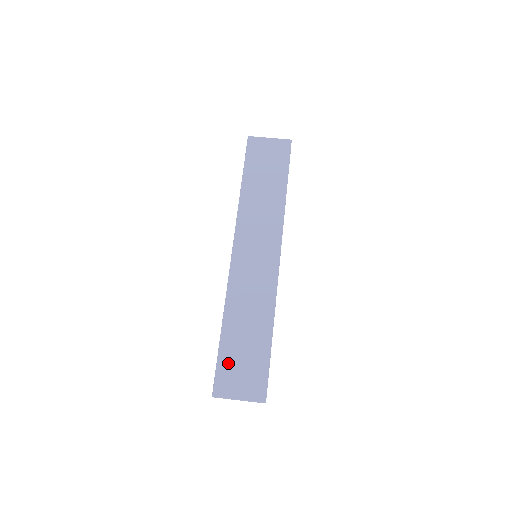
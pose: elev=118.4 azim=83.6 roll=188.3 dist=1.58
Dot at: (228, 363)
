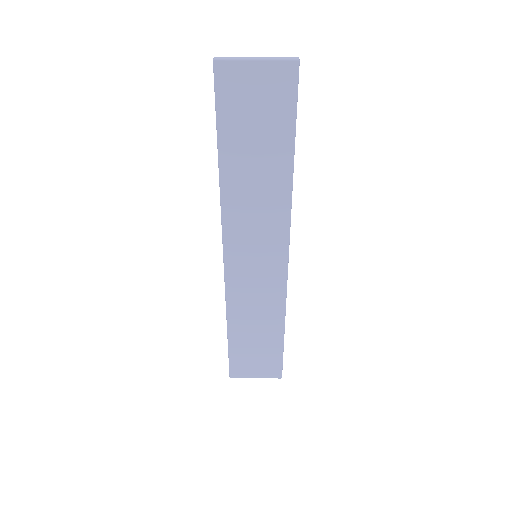
Dot at: (240, 356)
